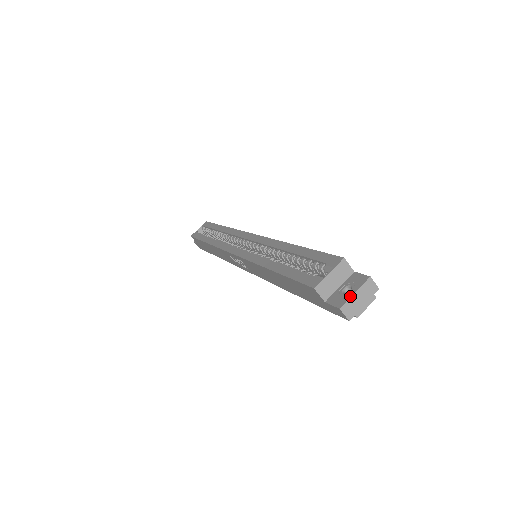
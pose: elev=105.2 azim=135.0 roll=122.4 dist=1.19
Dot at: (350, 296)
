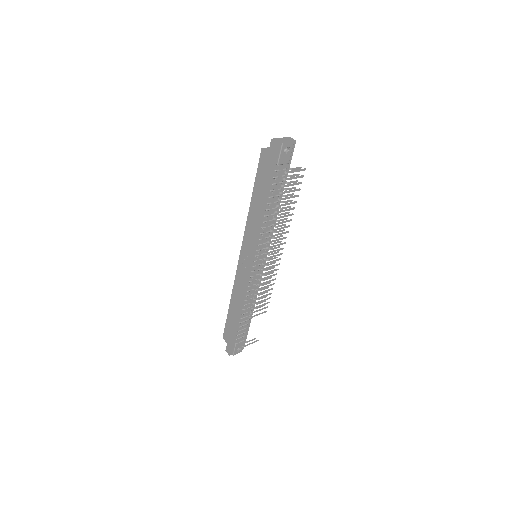
Dot at: (278, 138)
